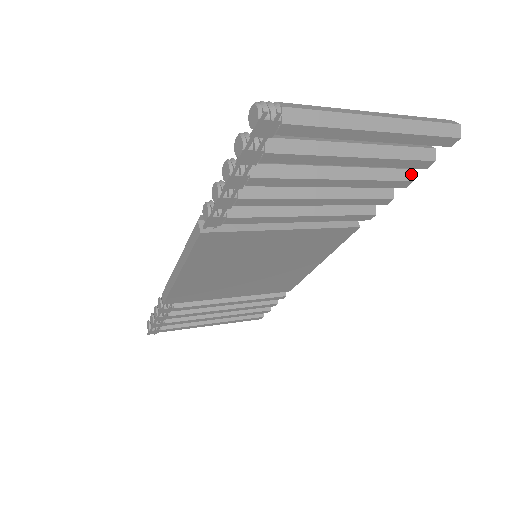
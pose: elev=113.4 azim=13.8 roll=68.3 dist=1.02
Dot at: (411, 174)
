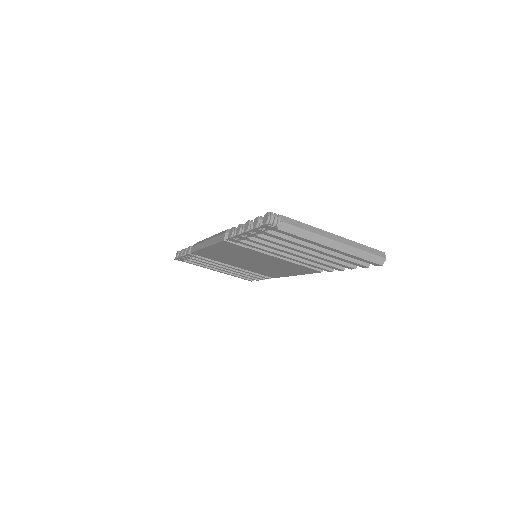
Dot at: occluded
